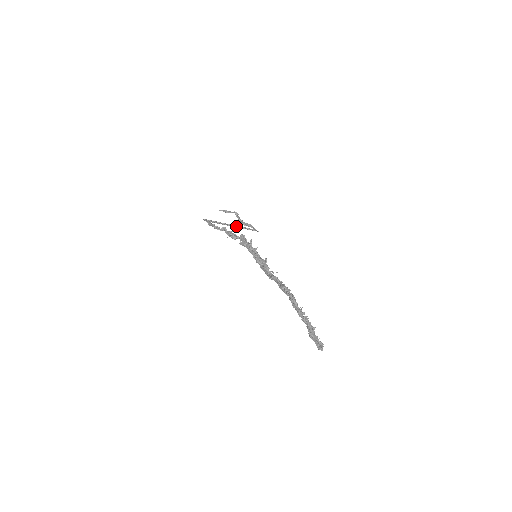
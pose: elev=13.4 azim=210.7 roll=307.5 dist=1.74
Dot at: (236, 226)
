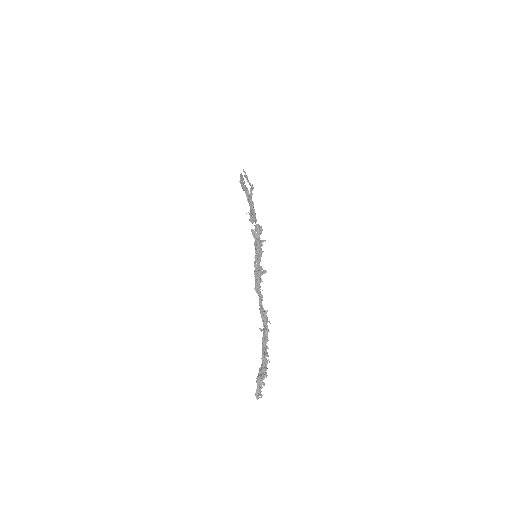
Dot at: occluded
